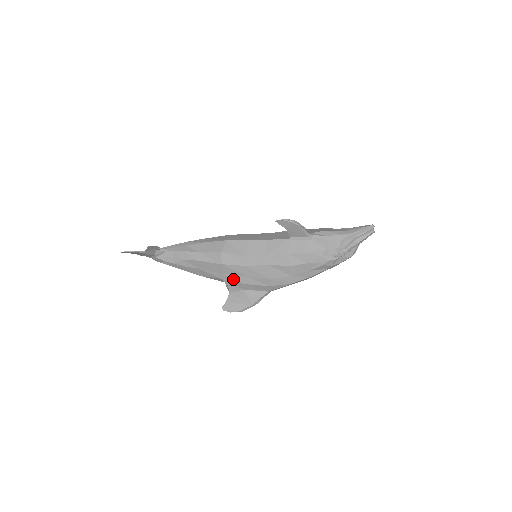
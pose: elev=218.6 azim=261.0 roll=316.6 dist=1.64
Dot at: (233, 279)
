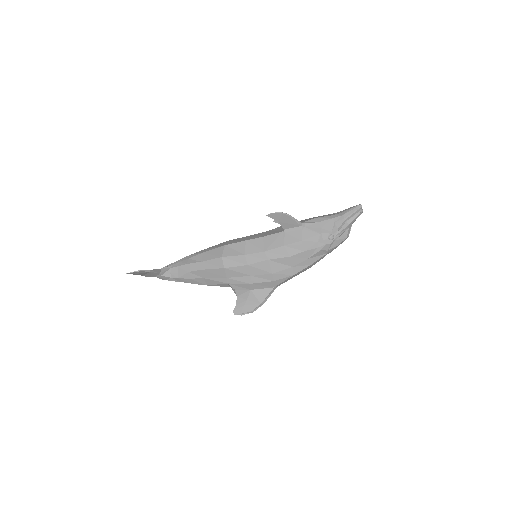
Dot at: (238, 281)
